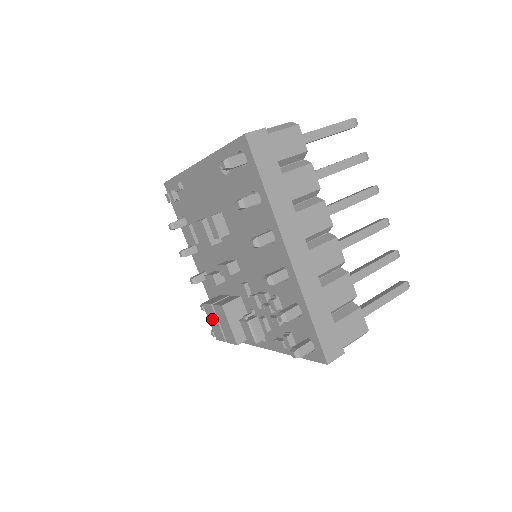
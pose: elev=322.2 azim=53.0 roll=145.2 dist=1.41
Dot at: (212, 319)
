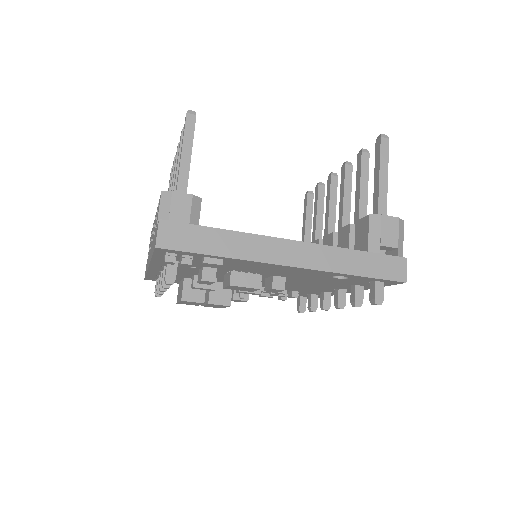
Dot at: (190, 303)
